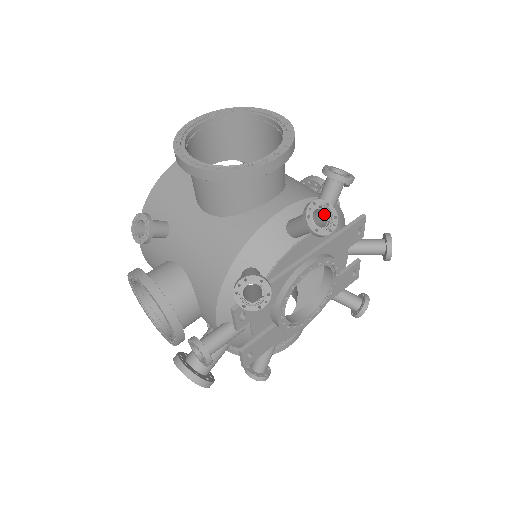
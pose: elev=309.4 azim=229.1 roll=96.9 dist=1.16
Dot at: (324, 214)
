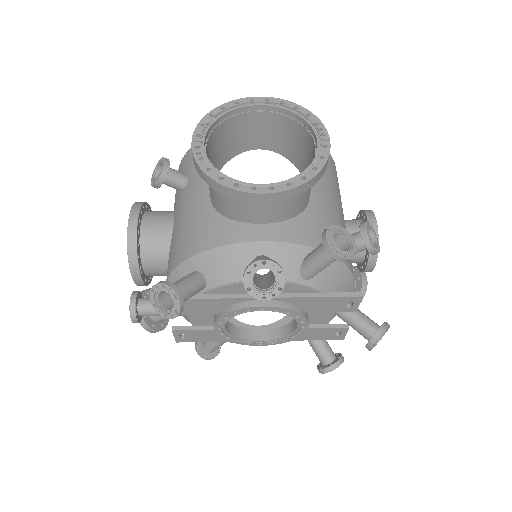
Dot at: (274, 277)
